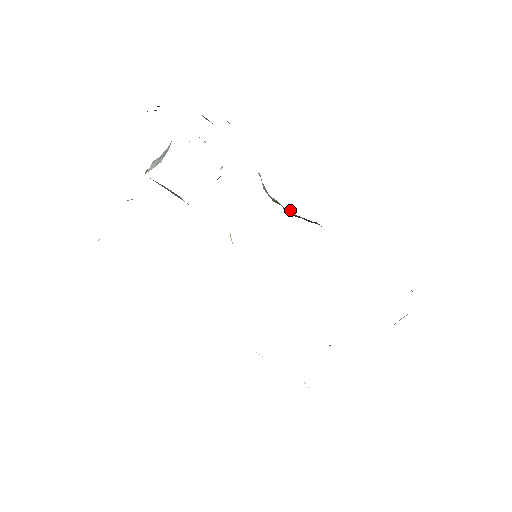
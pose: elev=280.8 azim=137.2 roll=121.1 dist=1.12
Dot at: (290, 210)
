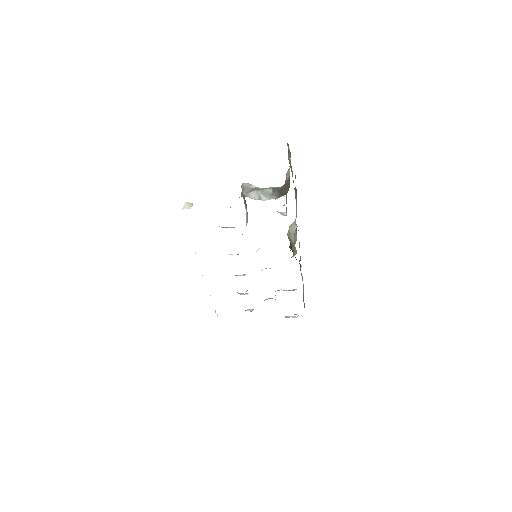
Dot at: occluded
